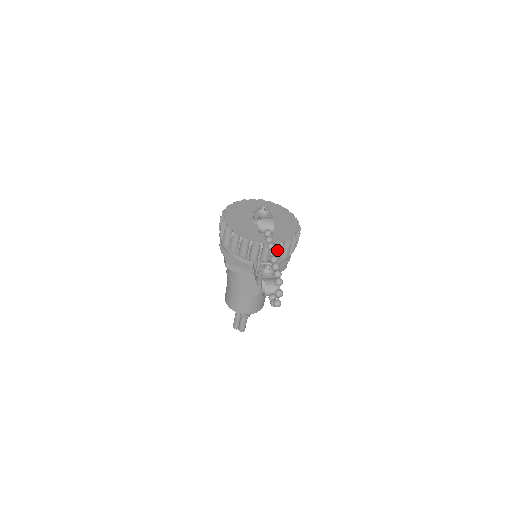
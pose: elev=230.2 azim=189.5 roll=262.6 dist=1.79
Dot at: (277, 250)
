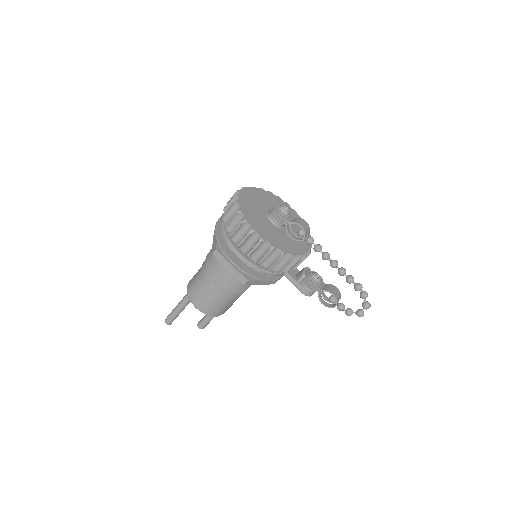
Dot at: occluded
